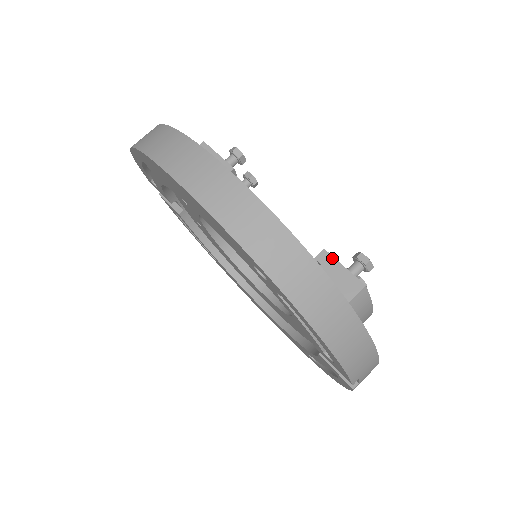
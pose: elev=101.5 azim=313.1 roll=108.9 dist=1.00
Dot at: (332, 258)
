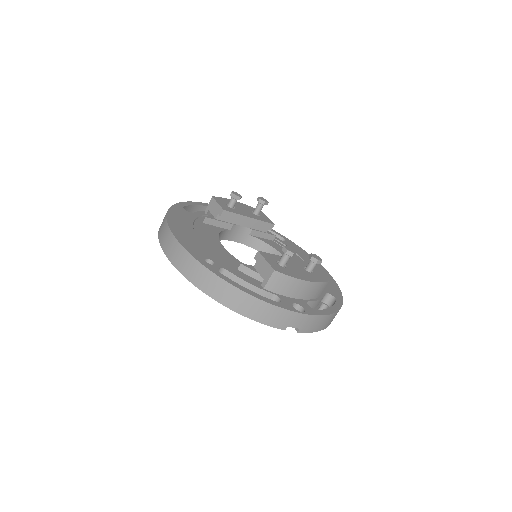
Dot at: (261, 256)
